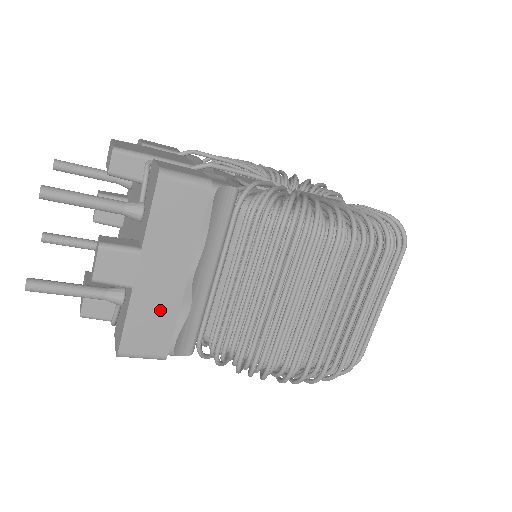
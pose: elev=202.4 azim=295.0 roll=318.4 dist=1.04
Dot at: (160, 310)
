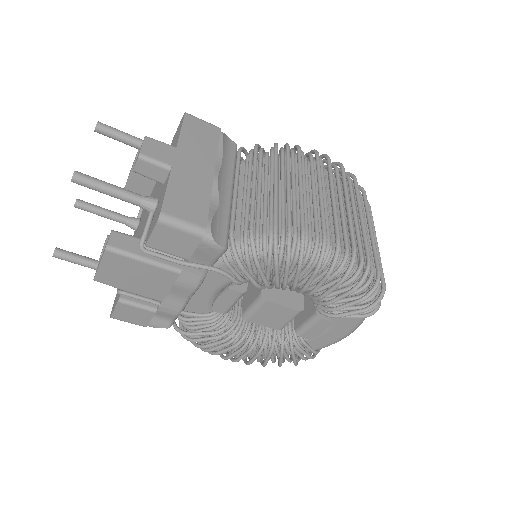
Dot at: (195, 189)
